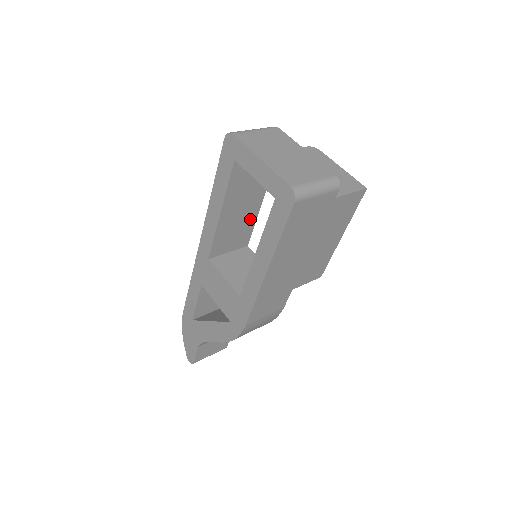
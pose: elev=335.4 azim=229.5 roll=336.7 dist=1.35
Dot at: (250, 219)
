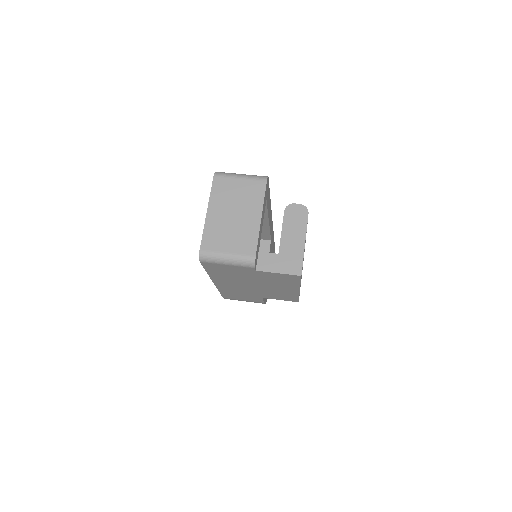
Dot at: (262, 227)
